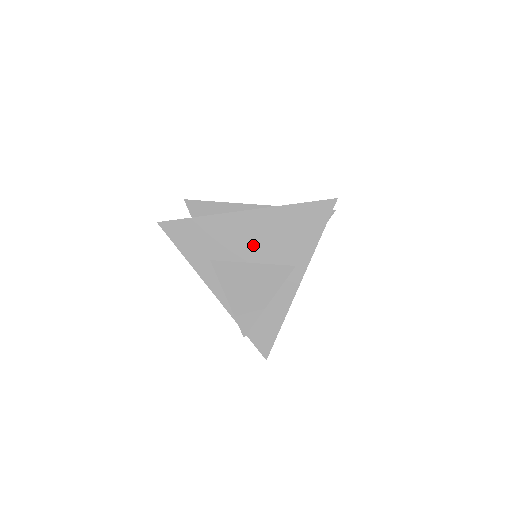
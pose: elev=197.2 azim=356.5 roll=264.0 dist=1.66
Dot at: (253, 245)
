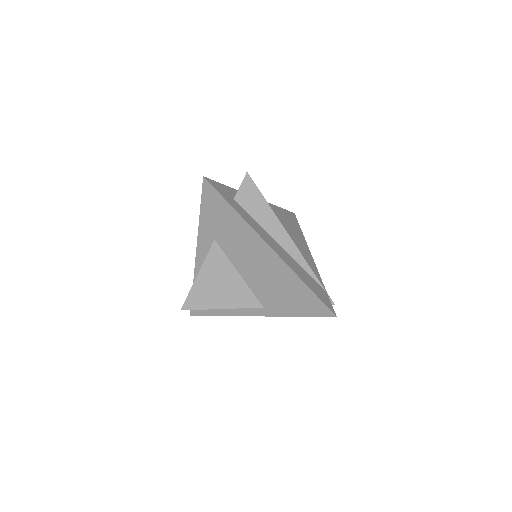
Dot at: (252, 268)
